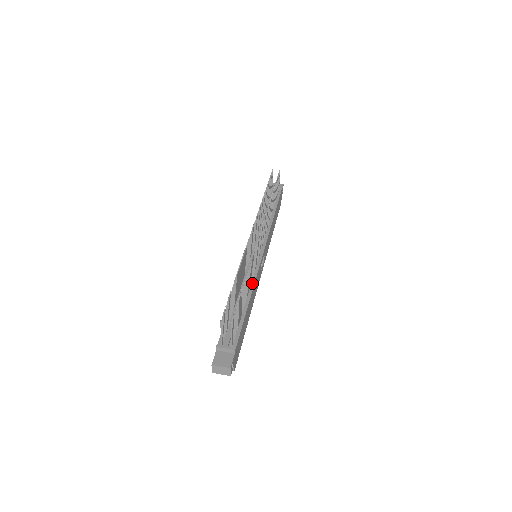
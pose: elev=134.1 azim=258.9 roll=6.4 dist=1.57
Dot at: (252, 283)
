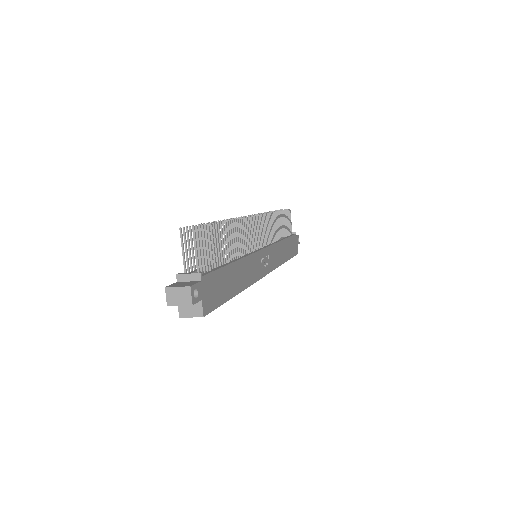
Dot at: (243, 256)
